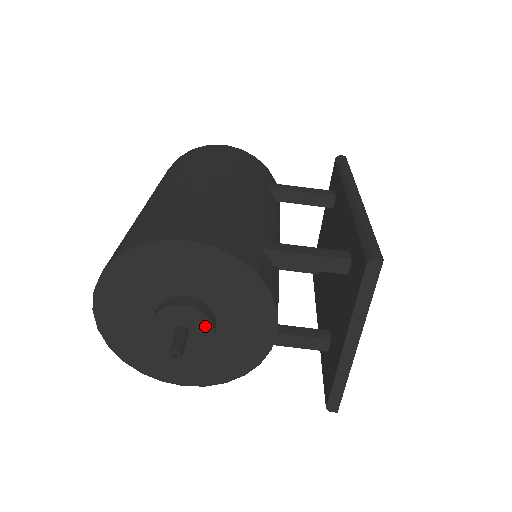
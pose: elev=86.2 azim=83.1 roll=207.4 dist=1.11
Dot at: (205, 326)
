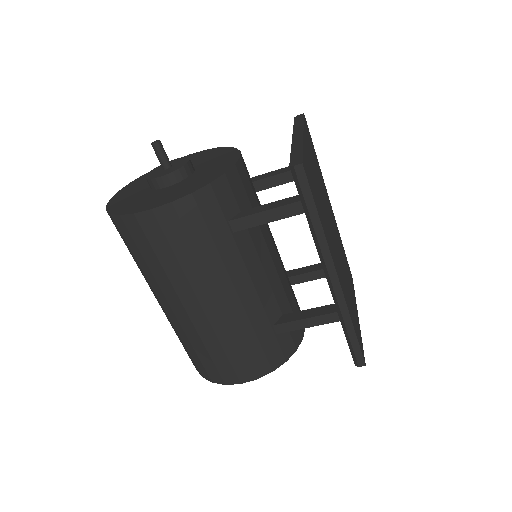
Dot at: occluded
